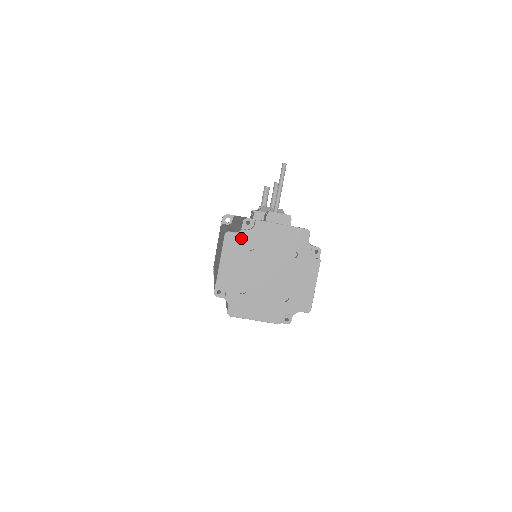
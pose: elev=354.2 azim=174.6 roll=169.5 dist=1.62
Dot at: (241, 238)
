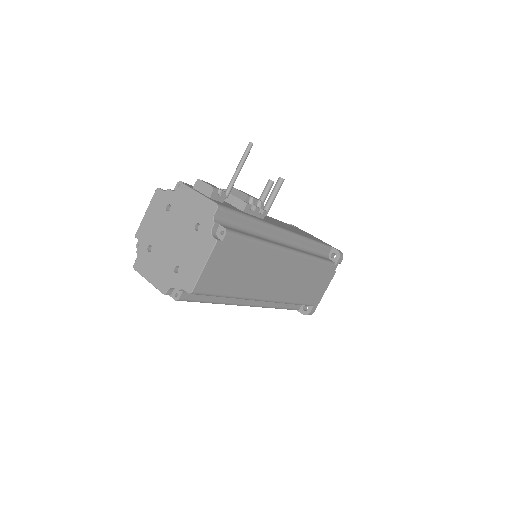
Dot at: (165, 197)
